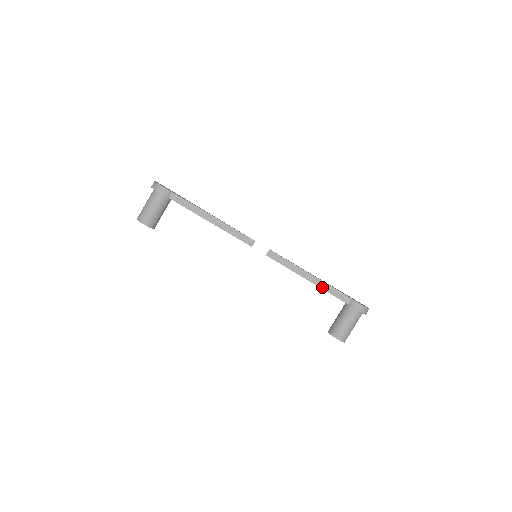
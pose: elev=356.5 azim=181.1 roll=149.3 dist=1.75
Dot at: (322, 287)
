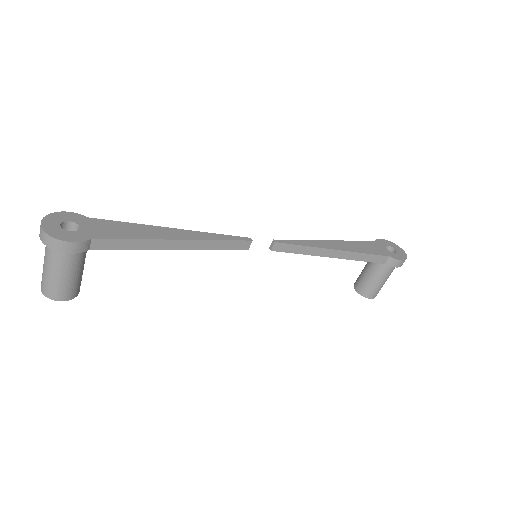
Dot at: (352, 258)
